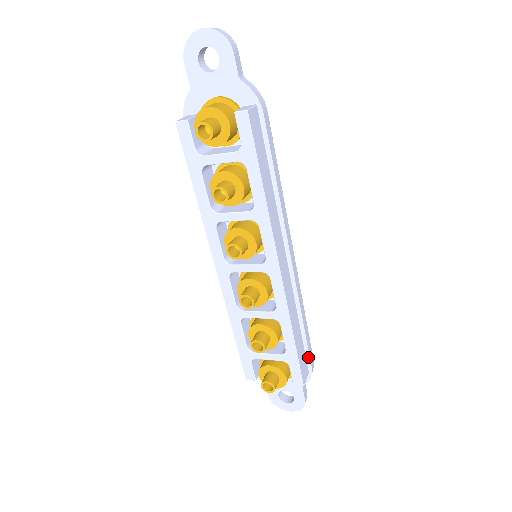
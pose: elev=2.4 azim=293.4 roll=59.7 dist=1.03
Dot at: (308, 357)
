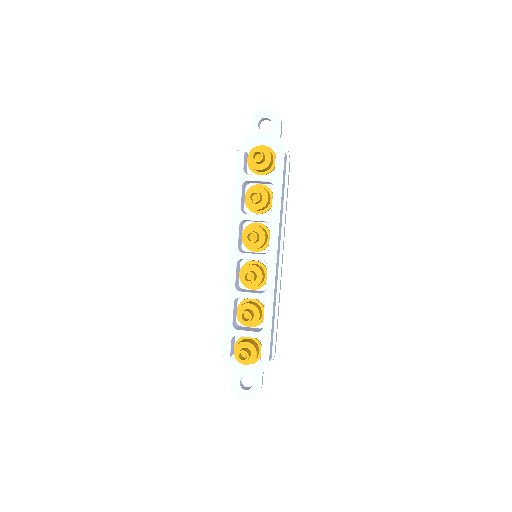
Dot at: (274, 343)
